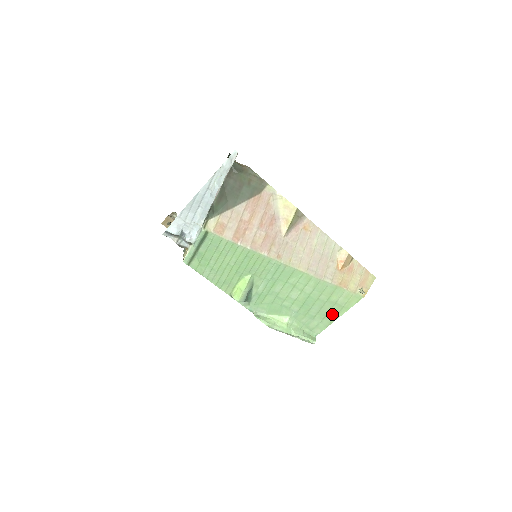
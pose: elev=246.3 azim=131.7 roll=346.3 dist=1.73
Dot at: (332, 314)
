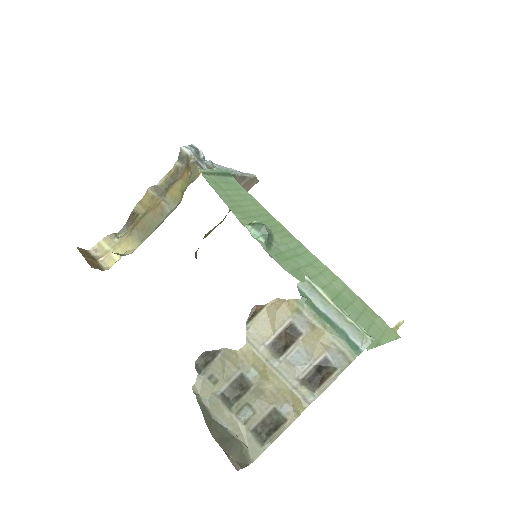
Dot at: (375, 334)
